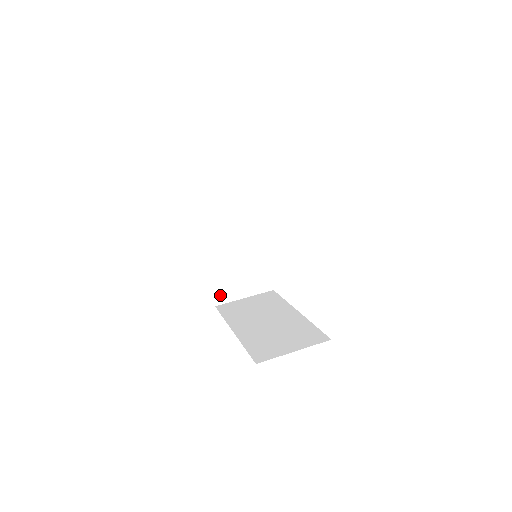
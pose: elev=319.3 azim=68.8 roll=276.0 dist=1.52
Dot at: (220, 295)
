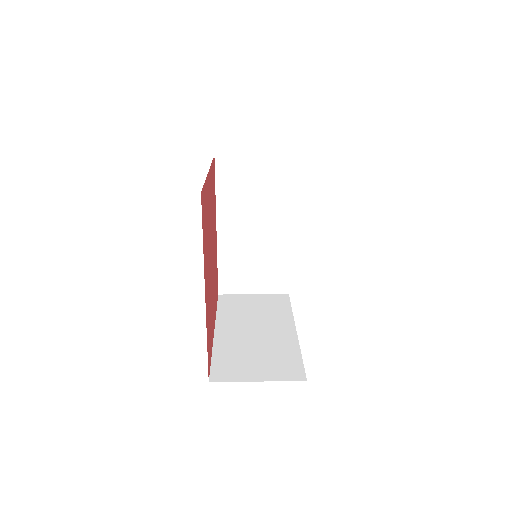
Dot at: (221, 372)
